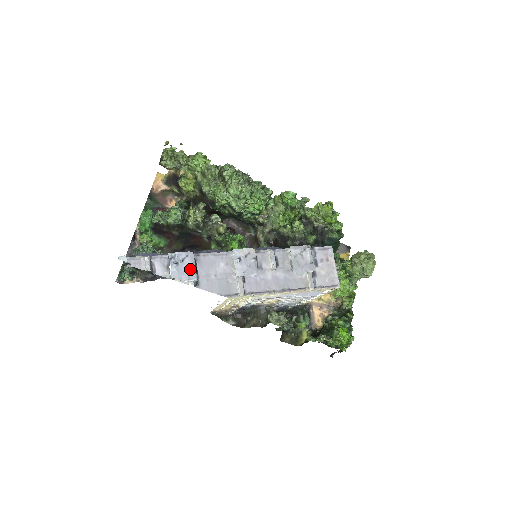
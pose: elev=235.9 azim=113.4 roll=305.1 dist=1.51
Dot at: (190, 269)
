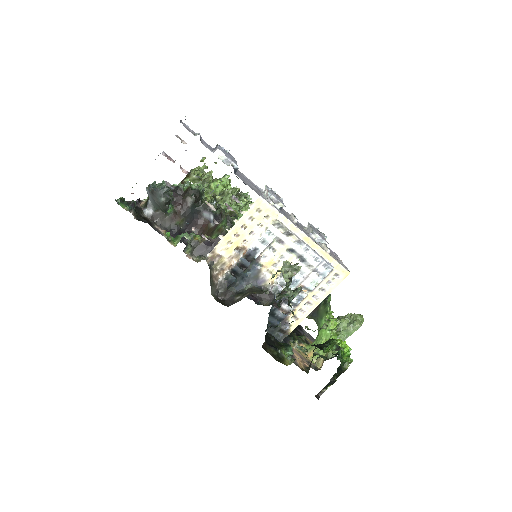
Dot at: (233, 159)
